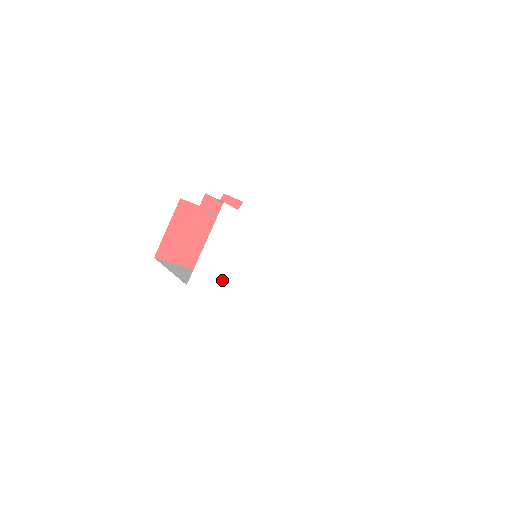
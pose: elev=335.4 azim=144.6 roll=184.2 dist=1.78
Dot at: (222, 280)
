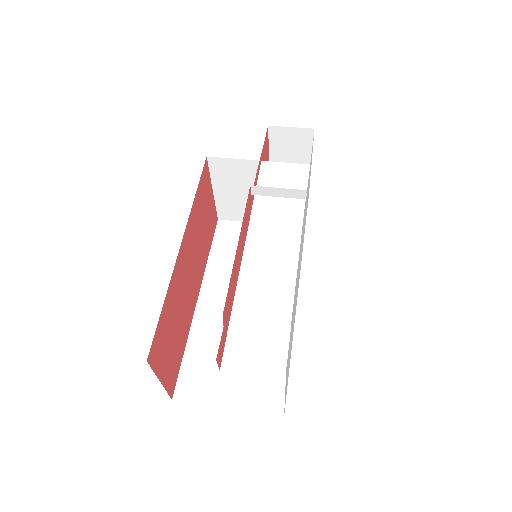
Dot at: (290, 354)
